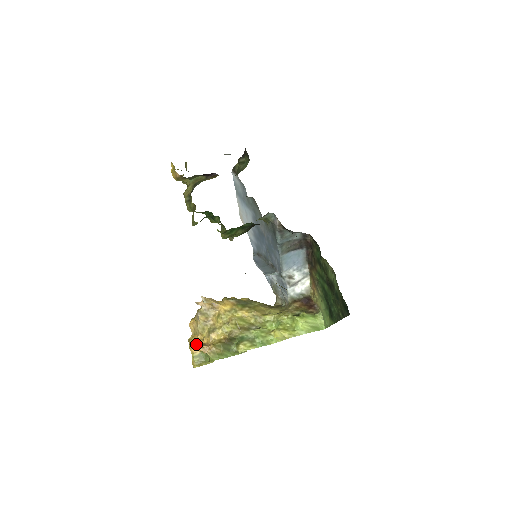
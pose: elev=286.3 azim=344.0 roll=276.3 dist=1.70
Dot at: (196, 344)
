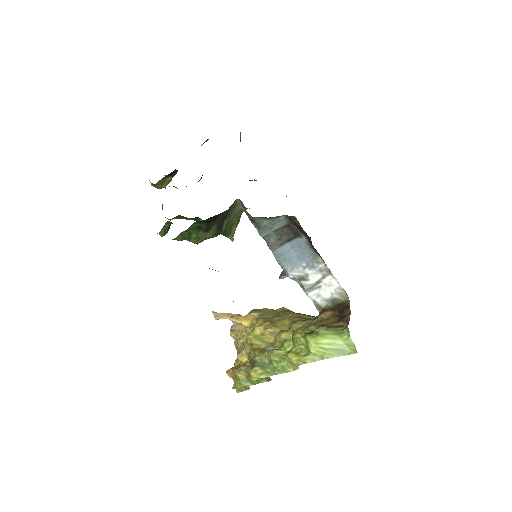
Dot at: (235, 365)
